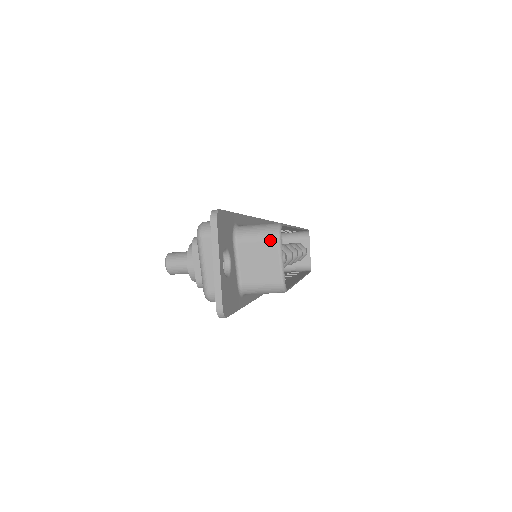
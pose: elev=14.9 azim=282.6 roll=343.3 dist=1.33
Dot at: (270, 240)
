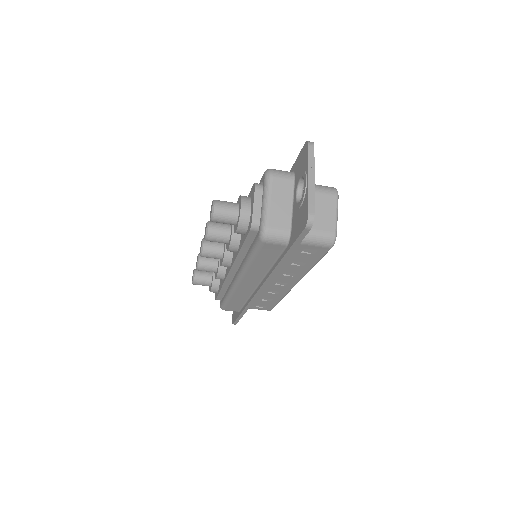
Dot at: (330, 194)
